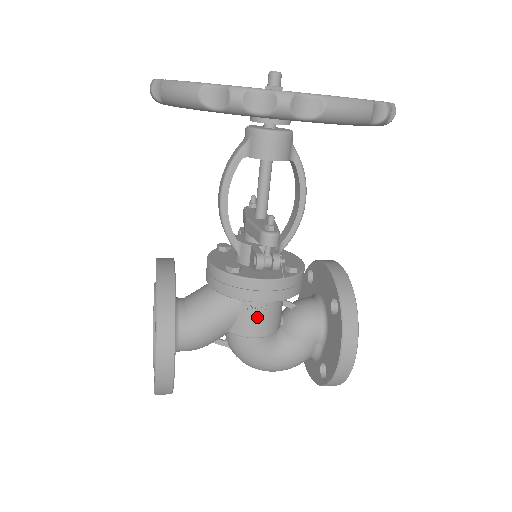
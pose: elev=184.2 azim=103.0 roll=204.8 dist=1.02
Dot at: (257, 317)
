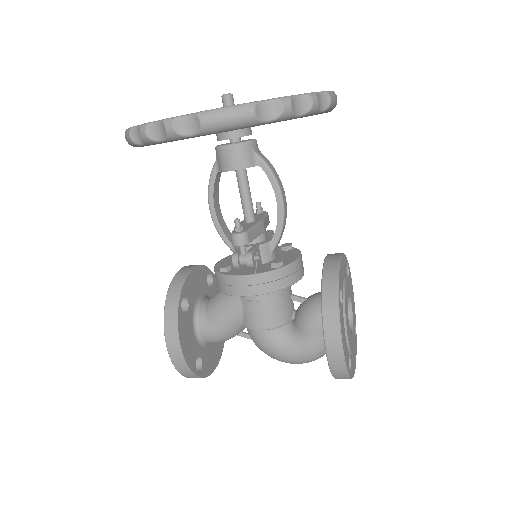
Dot at: (256, 311)
